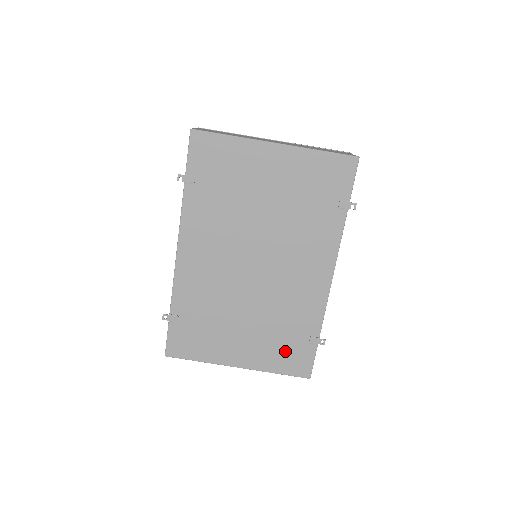
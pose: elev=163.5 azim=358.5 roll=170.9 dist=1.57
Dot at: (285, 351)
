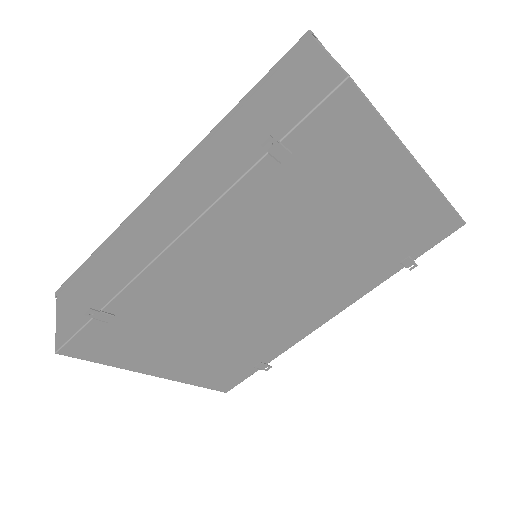
Dot at: (223, 369)
